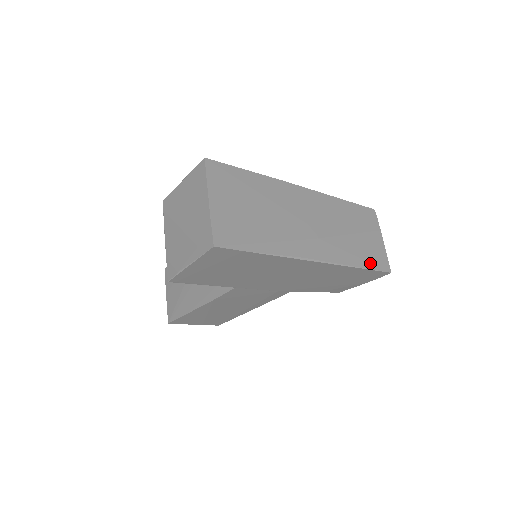
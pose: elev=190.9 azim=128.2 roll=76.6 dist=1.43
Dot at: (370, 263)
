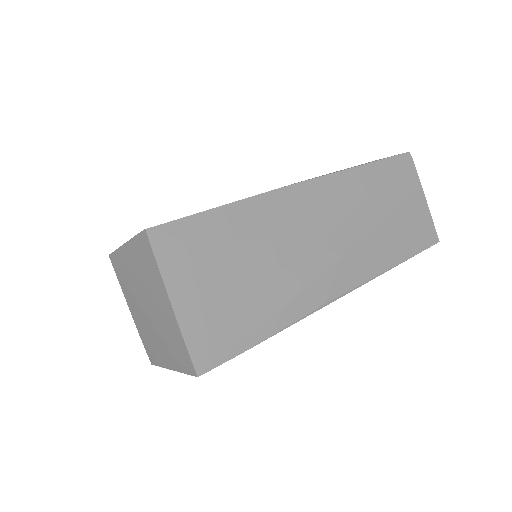
Dot at: (412, 247)
